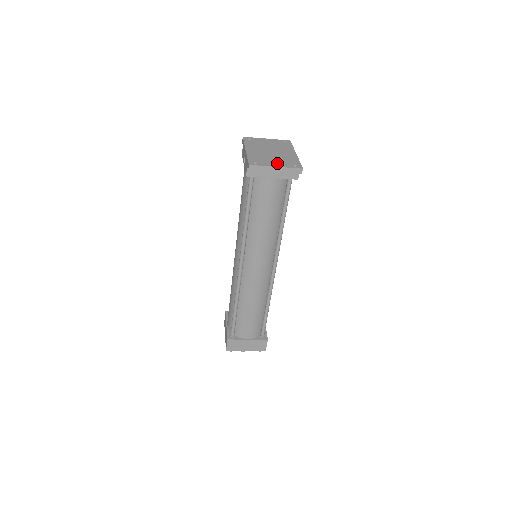
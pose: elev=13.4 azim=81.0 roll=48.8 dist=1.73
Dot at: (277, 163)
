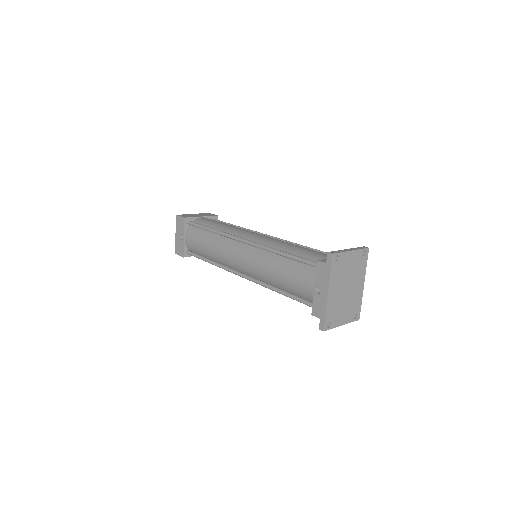
Dot at: (345, 317)
